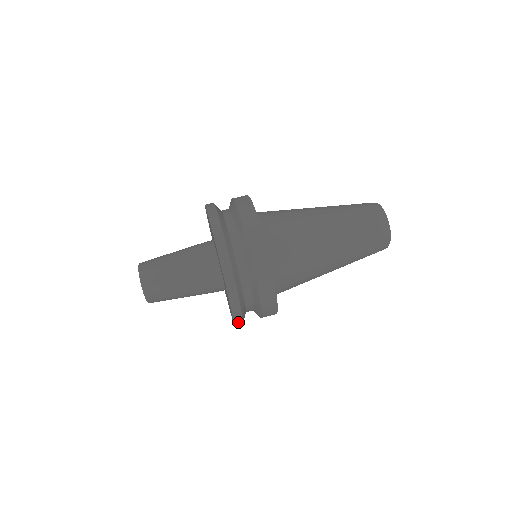
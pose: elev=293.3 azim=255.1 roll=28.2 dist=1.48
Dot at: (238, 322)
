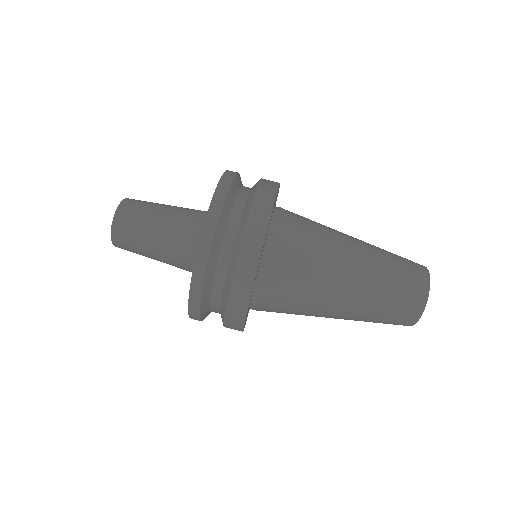
Dot at: occluded
